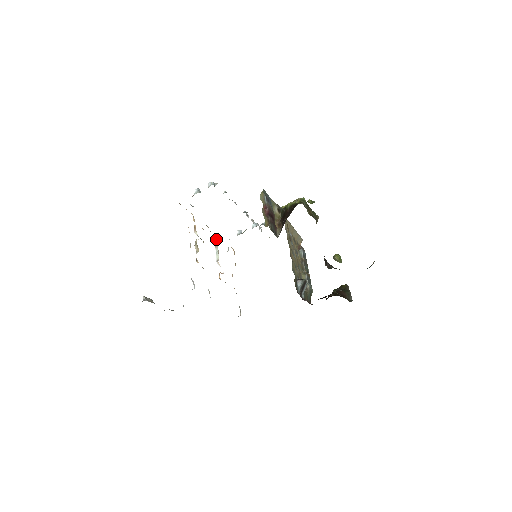
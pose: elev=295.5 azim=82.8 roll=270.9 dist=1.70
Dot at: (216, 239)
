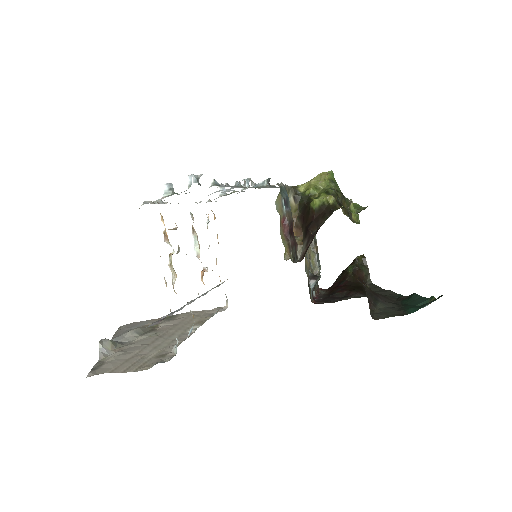
Dot at: (192, 219)
